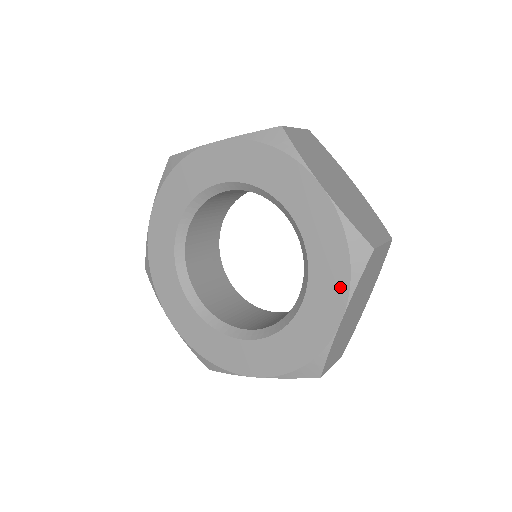
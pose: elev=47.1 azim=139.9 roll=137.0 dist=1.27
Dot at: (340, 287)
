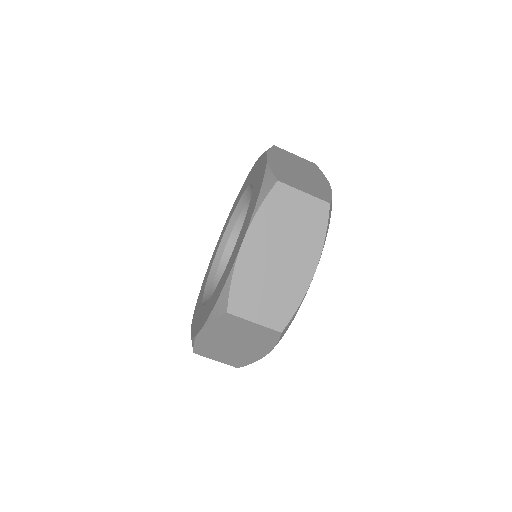
Dot at: (250, 216)
